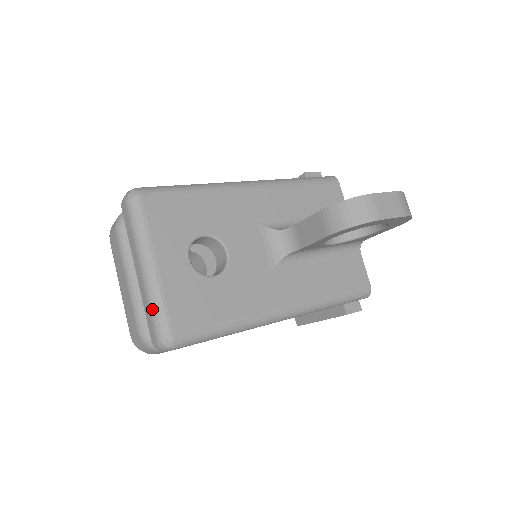
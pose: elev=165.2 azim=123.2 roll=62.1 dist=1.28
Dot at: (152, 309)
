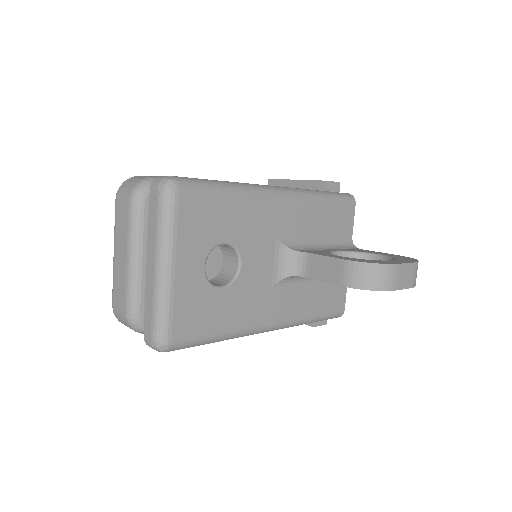
Dot at: (156, 312)
